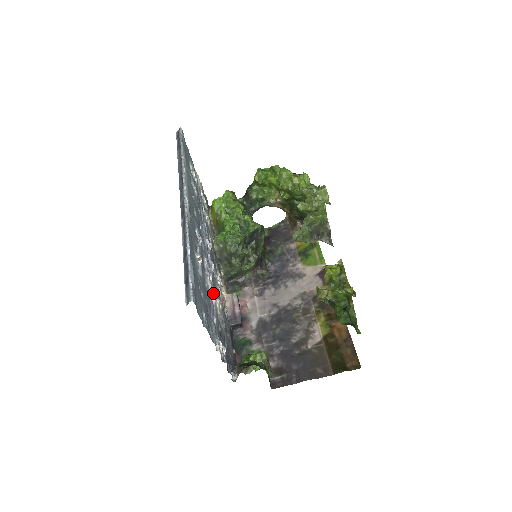
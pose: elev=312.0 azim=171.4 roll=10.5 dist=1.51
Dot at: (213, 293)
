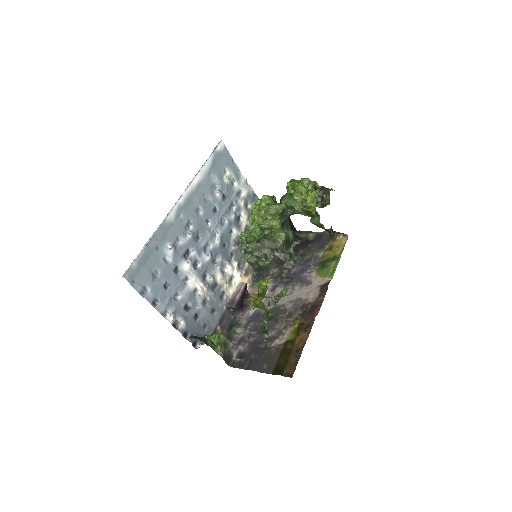
Dot at: (194, 277)
